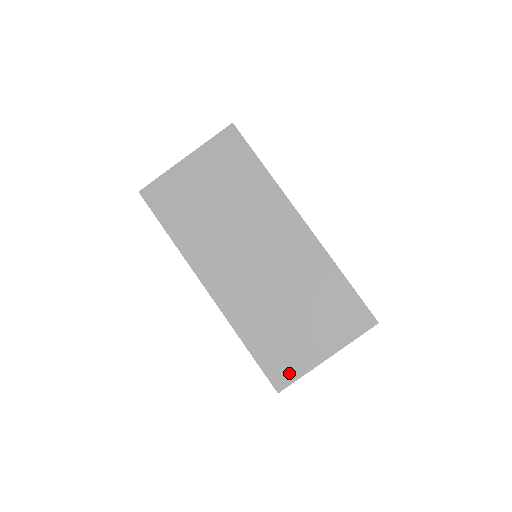
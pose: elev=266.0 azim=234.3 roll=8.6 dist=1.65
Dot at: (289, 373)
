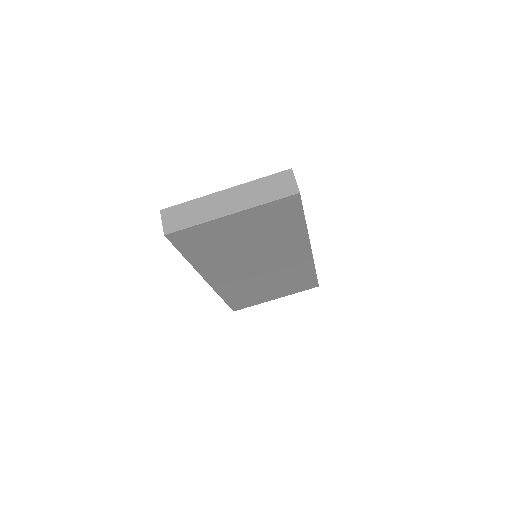
Dot at: (246, 305)
